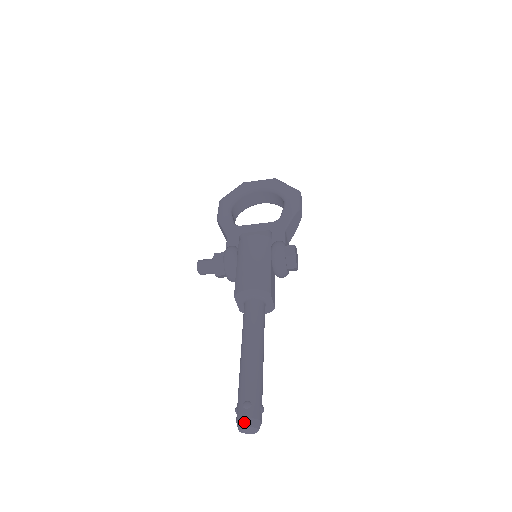
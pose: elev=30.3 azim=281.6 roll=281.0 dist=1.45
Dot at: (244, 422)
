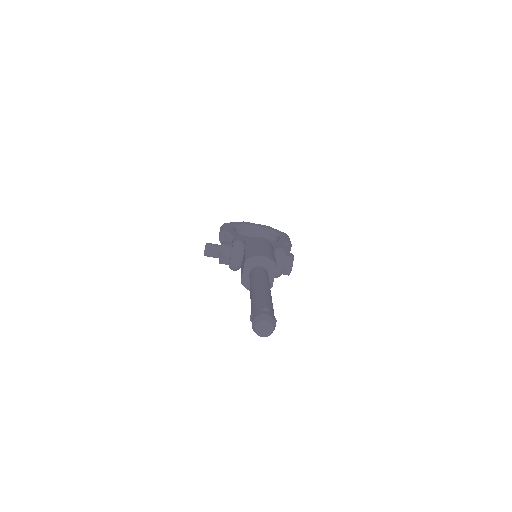
Dot at: (264, 317)
